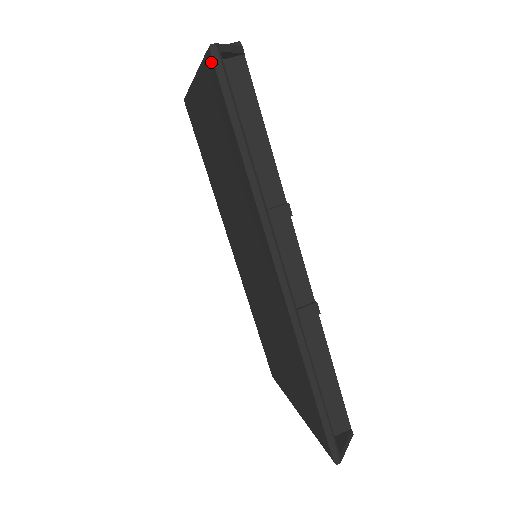
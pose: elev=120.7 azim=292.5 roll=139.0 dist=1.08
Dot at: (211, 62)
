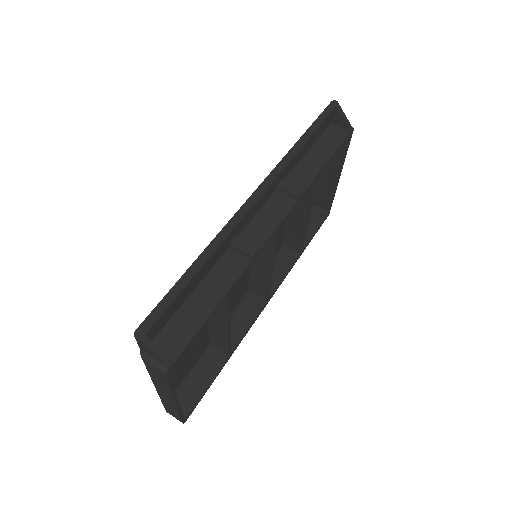
Dot at: occluded
